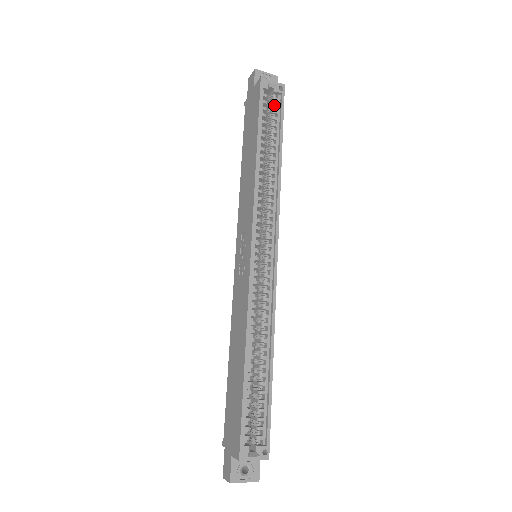
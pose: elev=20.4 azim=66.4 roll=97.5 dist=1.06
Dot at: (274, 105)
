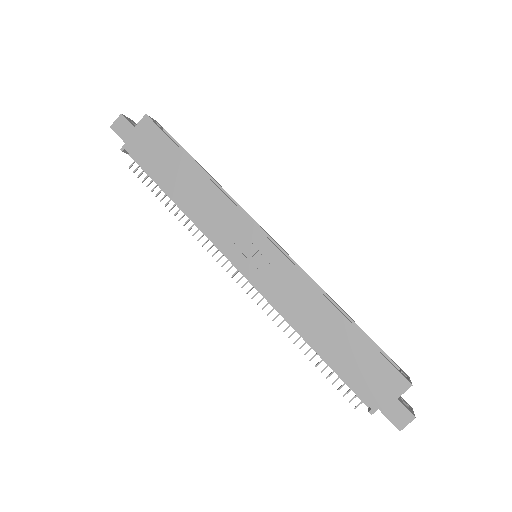
Dot at: occluded
